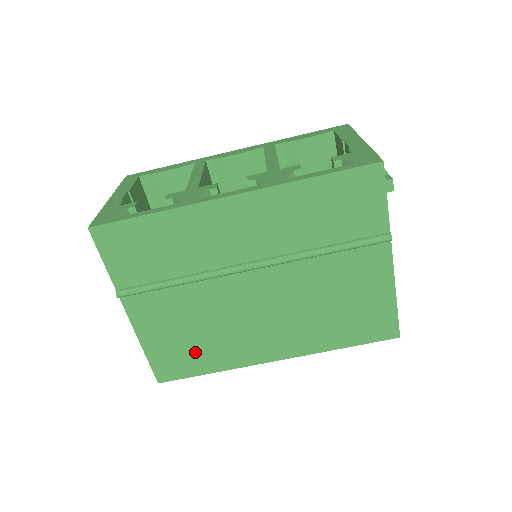
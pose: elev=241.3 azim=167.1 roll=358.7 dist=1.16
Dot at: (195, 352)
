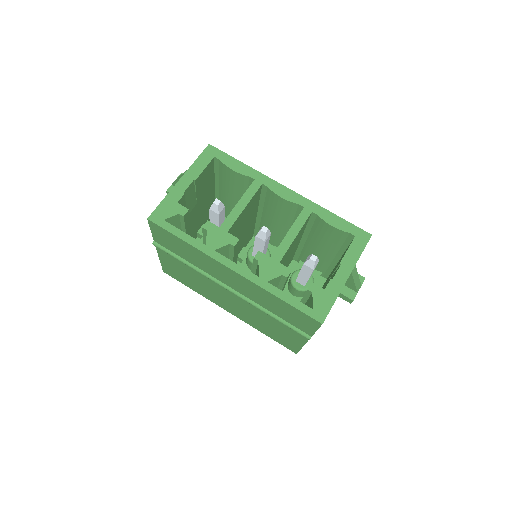
Dot at: (187, 280)
